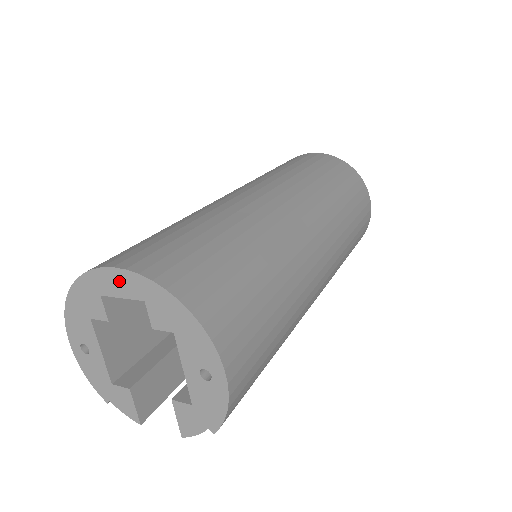
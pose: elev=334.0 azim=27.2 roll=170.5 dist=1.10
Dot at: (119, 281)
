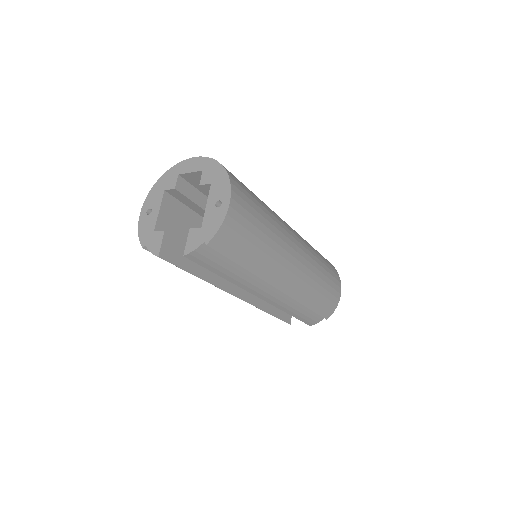
Dot at: (194, 163)
